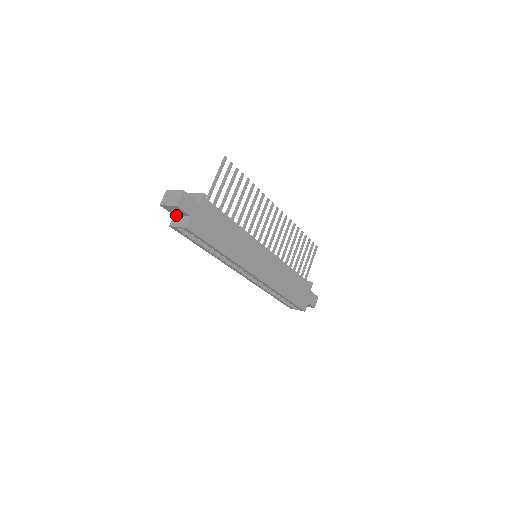
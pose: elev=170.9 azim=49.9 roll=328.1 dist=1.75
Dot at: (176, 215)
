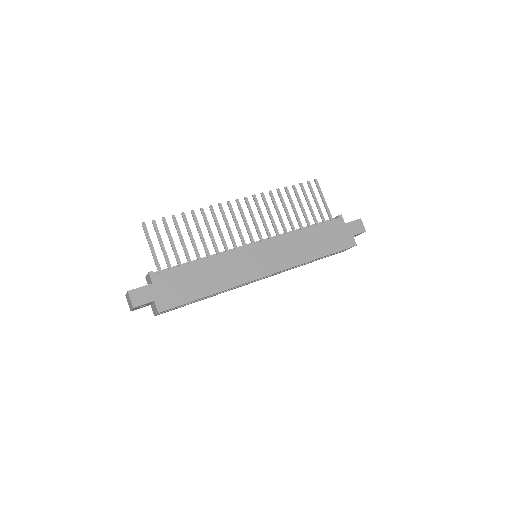
Dot at: (150, 304)
